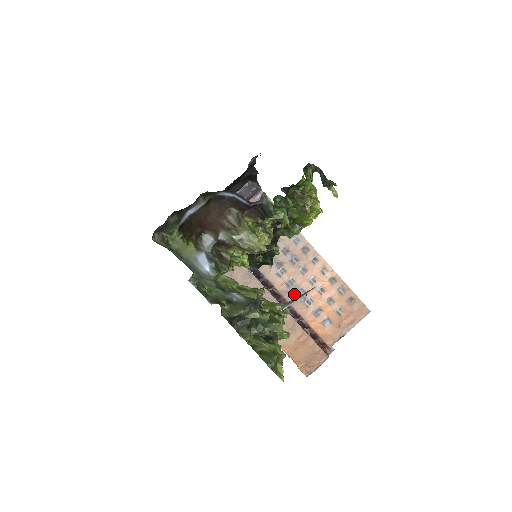
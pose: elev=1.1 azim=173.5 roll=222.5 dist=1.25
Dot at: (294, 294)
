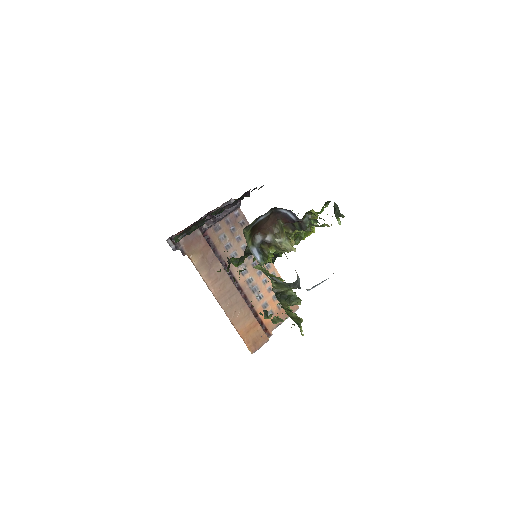
Dot at: (251, 290)
